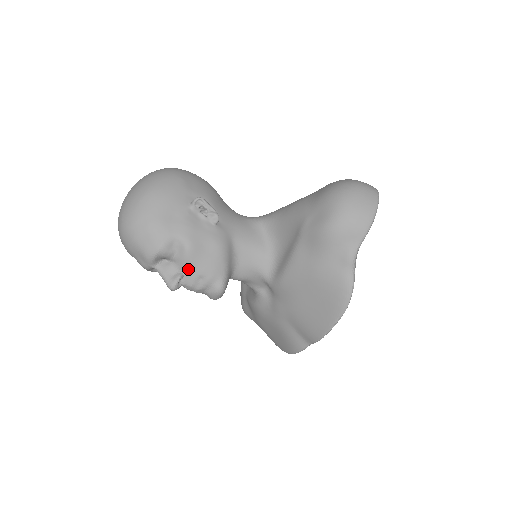
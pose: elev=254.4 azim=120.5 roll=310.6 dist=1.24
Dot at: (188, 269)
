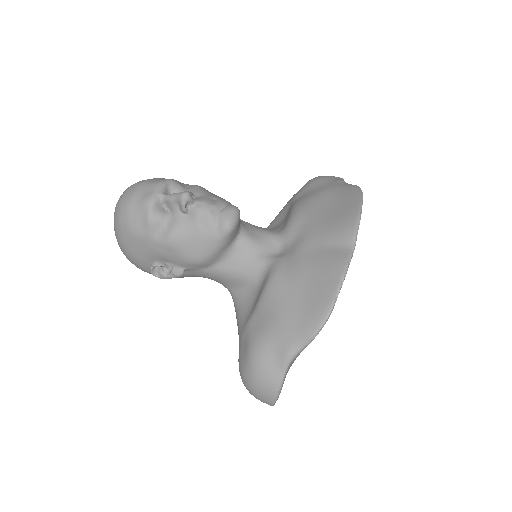
Dot at: (200, 194)
